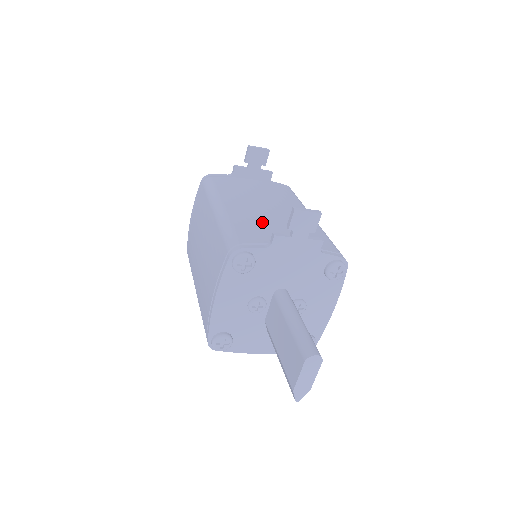
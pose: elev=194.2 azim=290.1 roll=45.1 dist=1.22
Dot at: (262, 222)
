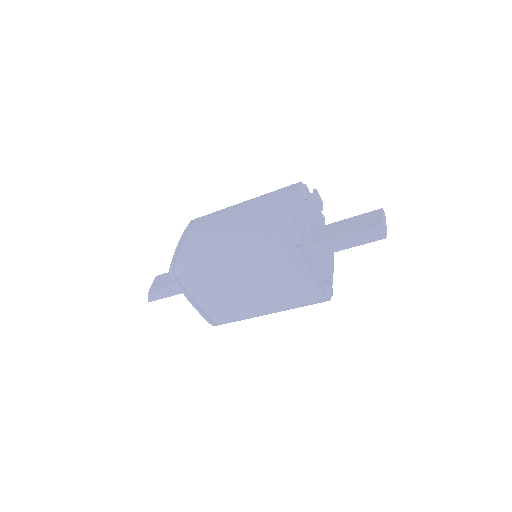
Dot at: occluded
